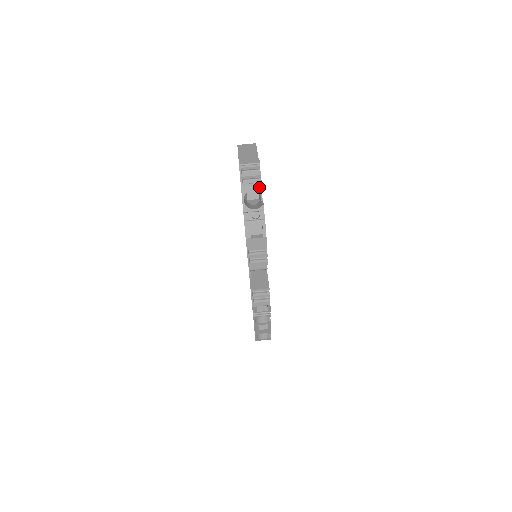
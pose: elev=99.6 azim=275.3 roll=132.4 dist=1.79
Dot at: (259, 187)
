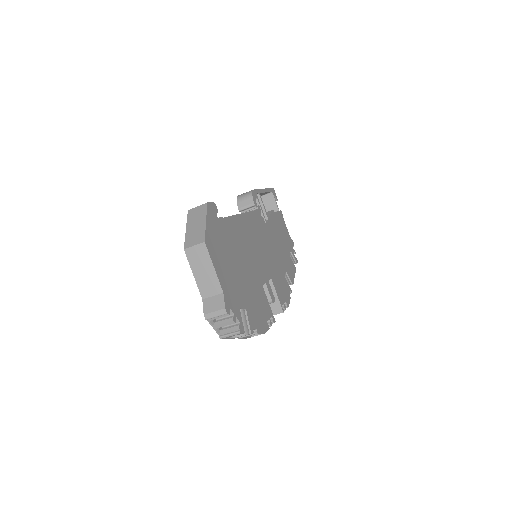
Dot at: (239, 334)
